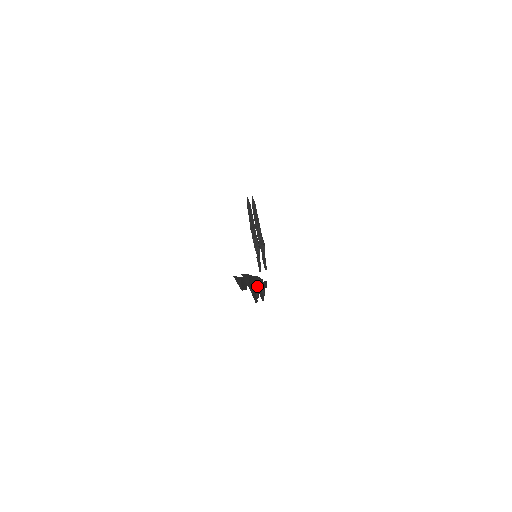
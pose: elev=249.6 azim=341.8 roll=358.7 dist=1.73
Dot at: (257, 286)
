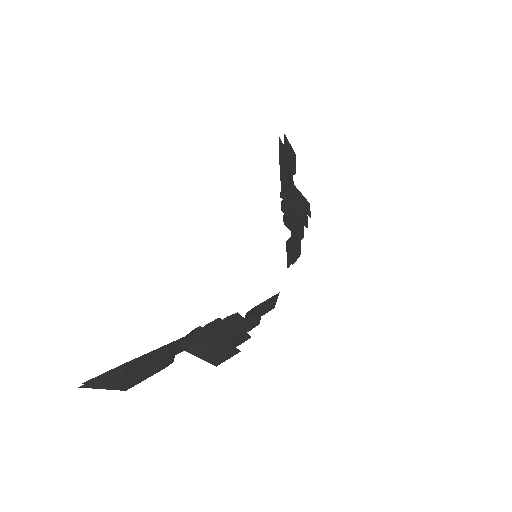
Dot at: (198, 346)
